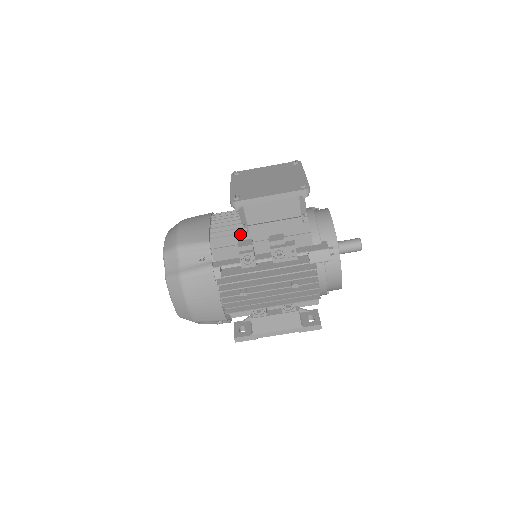
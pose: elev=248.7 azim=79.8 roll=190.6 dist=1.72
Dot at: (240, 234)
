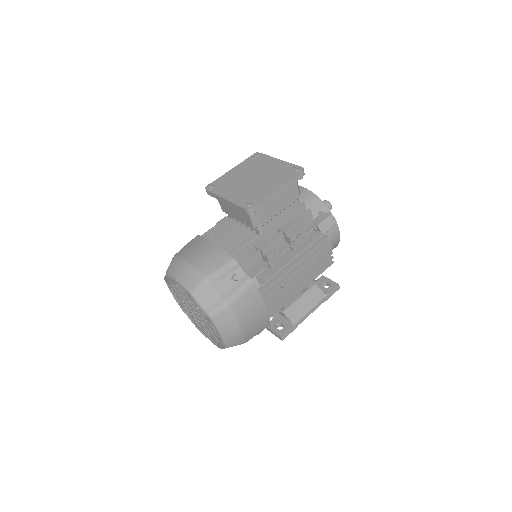
Dot at: (255, 238)
